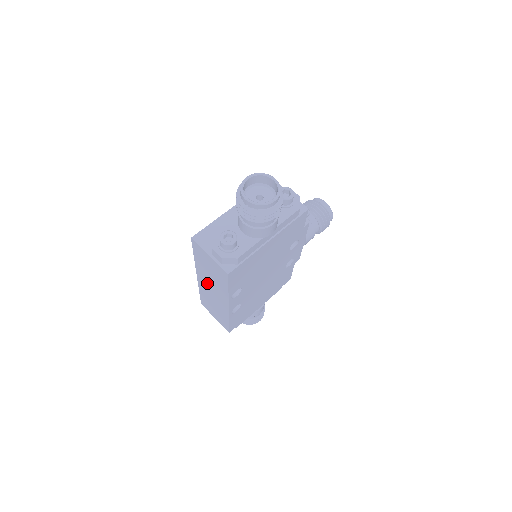
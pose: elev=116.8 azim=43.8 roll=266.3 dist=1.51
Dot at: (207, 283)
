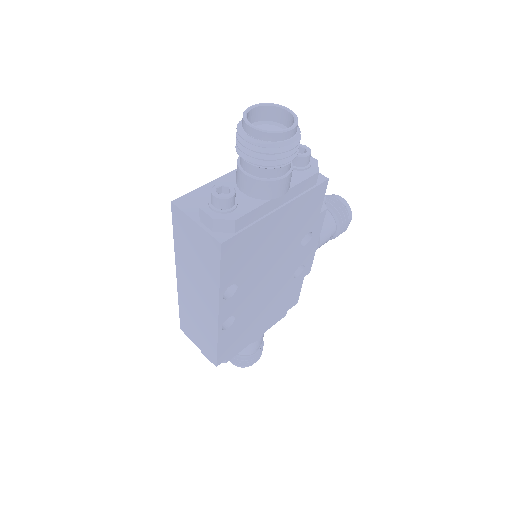
Dot at: (190, 282)
